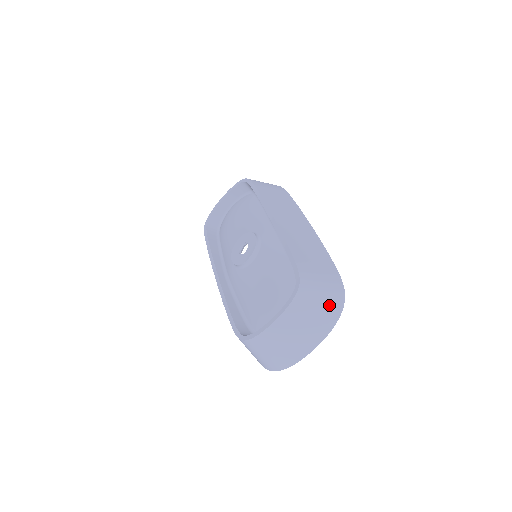
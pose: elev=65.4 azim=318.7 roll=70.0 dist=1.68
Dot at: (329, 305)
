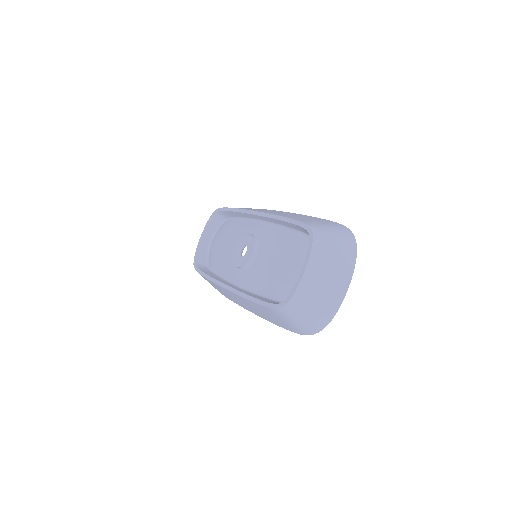
Dot at: (343, 240)
